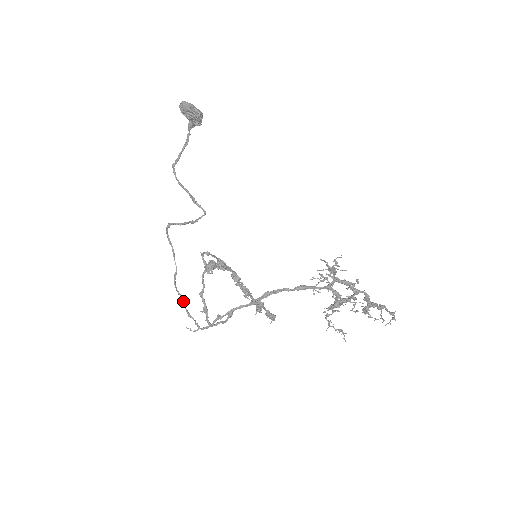
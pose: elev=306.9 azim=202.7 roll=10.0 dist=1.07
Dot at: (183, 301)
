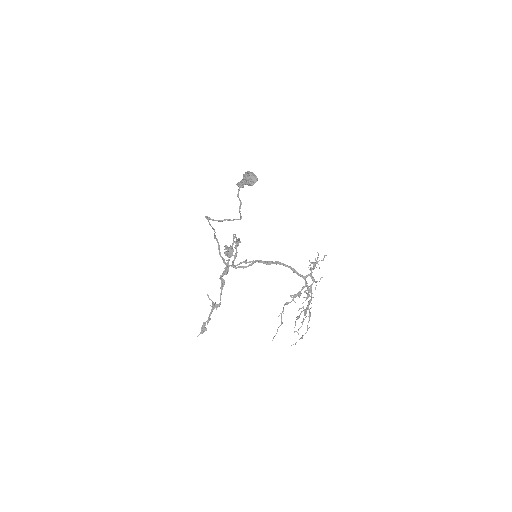
Dot at: (219, 247)
